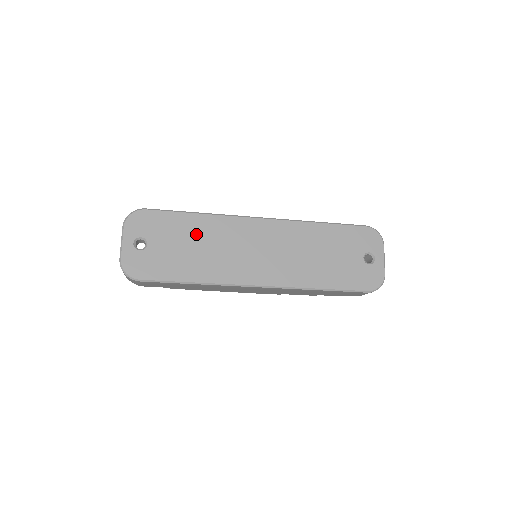
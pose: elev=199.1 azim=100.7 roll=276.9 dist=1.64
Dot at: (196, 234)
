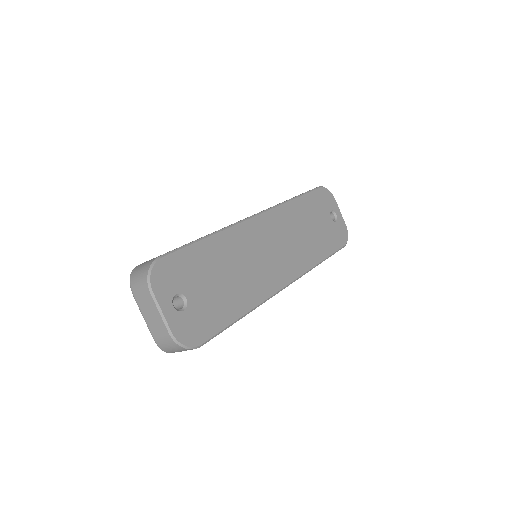
Dot at: (220, 261)
